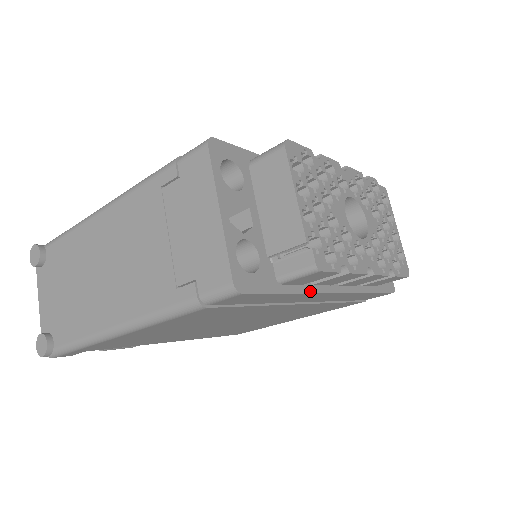
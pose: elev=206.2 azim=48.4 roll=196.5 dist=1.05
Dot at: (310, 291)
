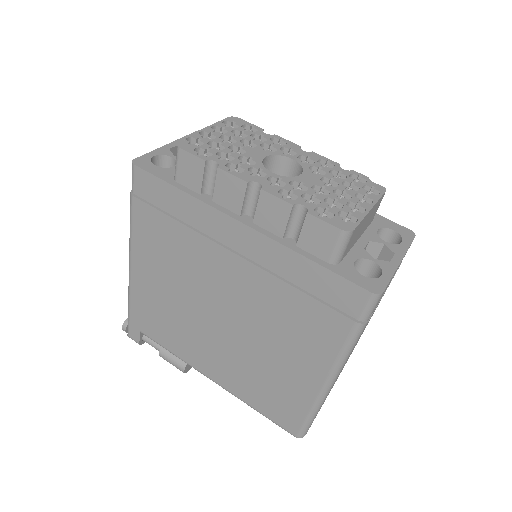
Dot at: (205, 201)
